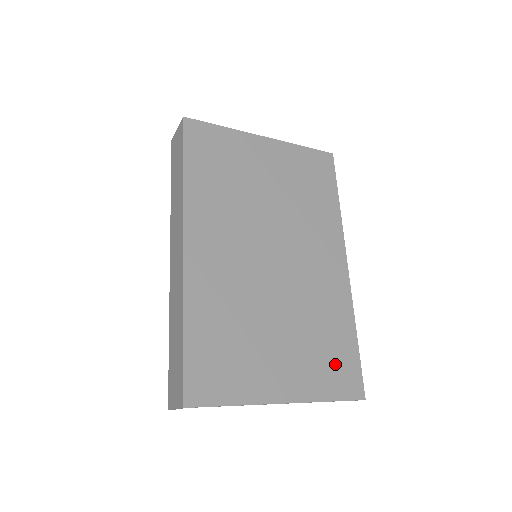
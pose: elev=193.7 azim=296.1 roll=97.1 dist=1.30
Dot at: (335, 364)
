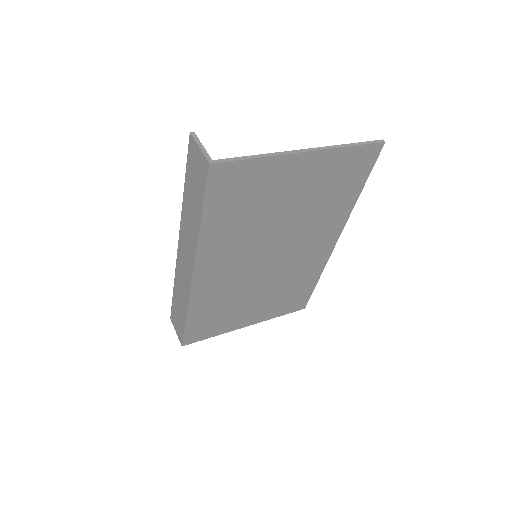
Dot at: (292, 300)
